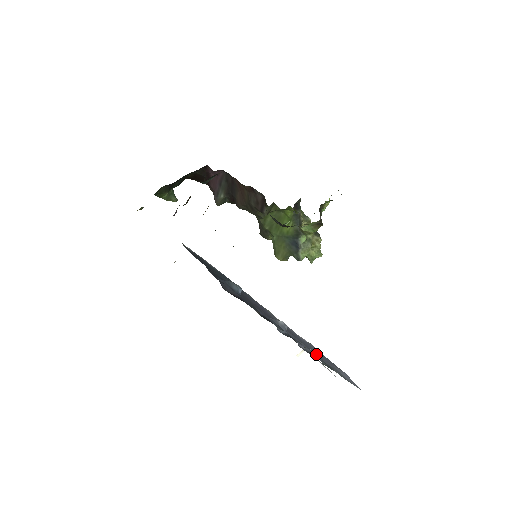
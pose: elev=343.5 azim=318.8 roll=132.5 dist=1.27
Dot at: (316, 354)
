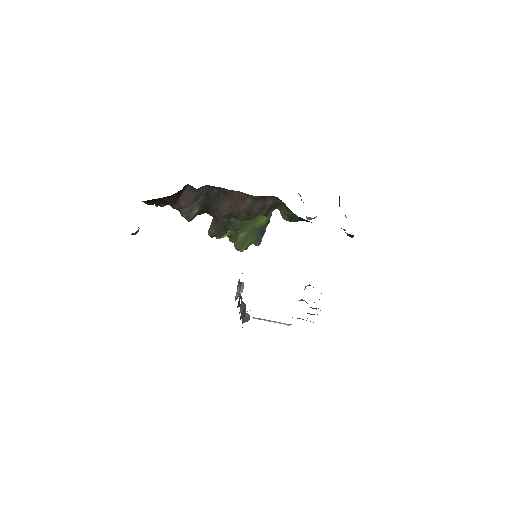
Dot at: occluded
